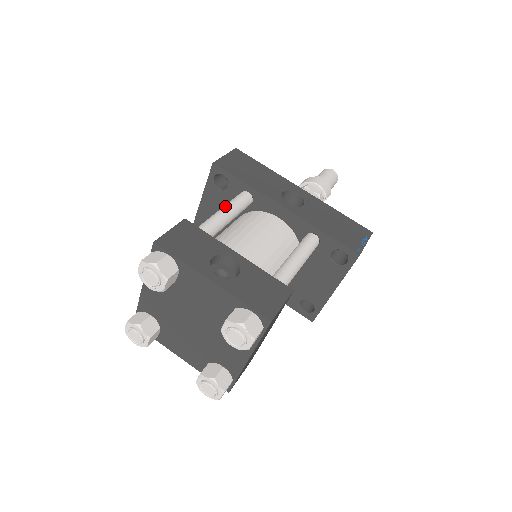
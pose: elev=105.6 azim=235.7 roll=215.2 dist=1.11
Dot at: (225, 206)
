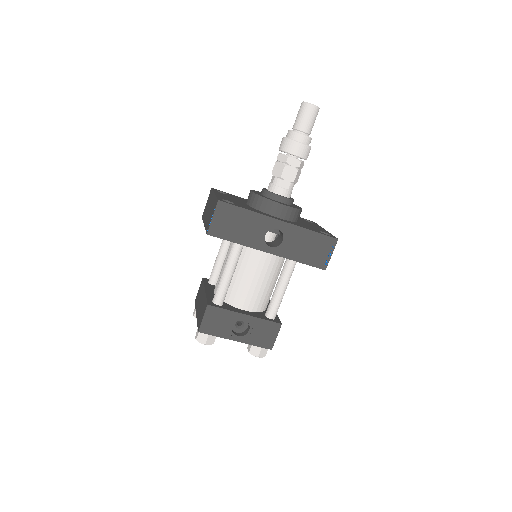
Dot at: (227, 267)
